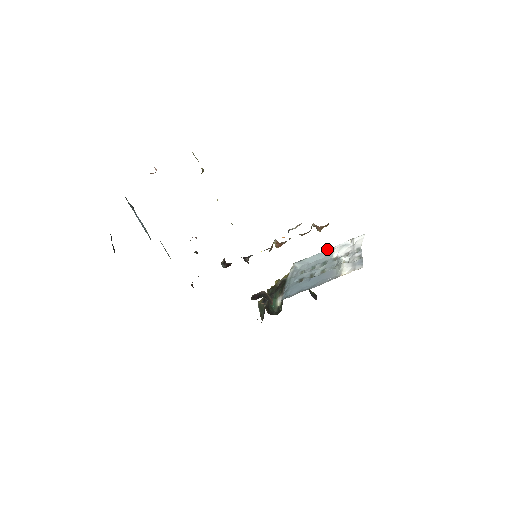
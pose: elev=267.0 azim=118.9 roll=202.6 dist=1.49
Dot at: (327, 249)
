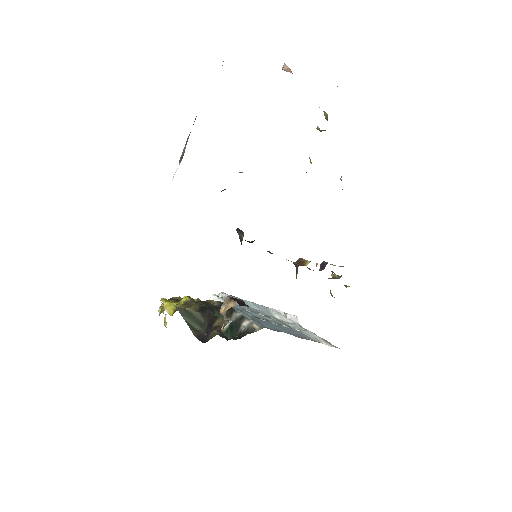
Dot at: occluded
